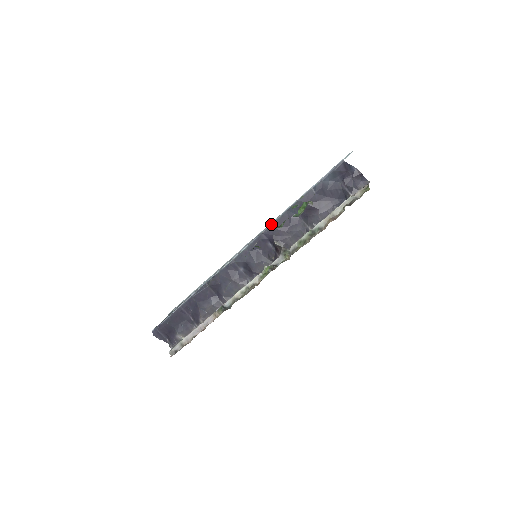
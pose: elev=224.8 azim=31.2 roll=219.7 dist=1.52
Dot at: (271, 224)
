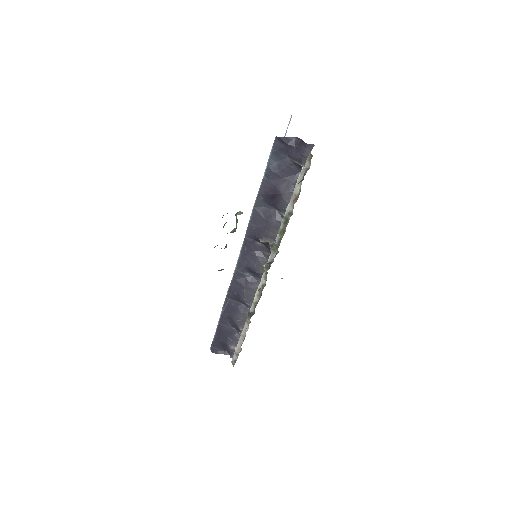
Dot at: (248, 225)
